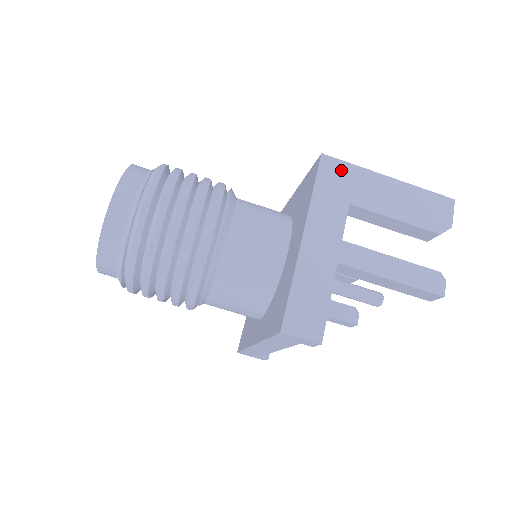
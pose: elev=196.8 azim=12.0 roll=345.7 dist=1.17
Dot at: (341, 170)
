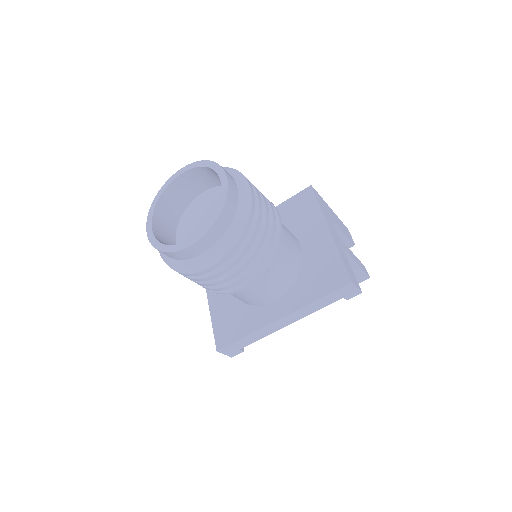
Dot at: (320, 198)
